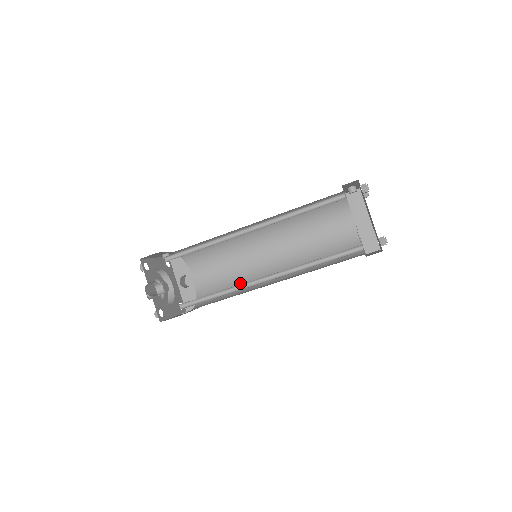
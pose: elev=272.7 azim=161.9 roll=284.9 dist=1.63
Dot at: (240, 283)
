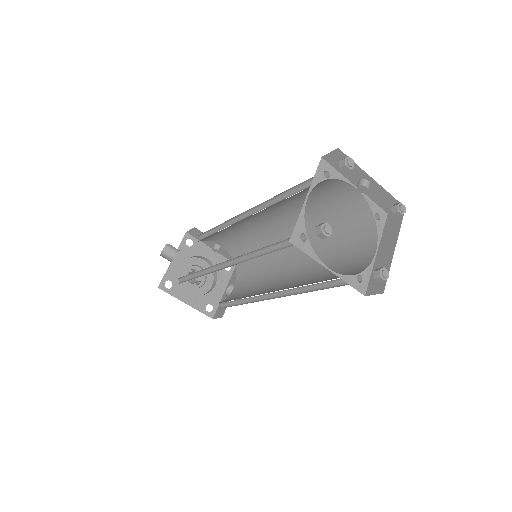
Dot at: (248, 296)
